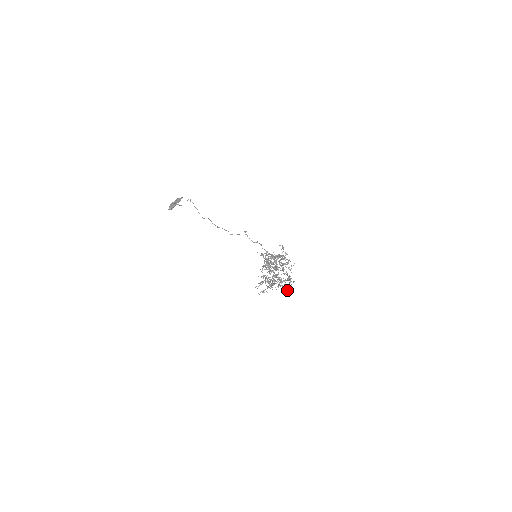
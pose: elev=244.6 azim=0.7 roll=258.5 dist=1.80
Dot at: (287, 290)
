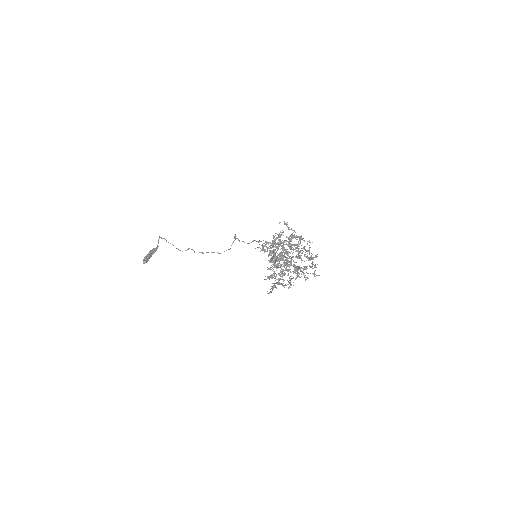
Dot at: occluded
